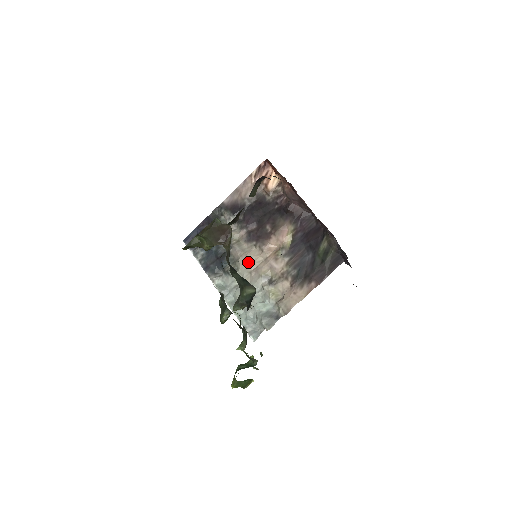
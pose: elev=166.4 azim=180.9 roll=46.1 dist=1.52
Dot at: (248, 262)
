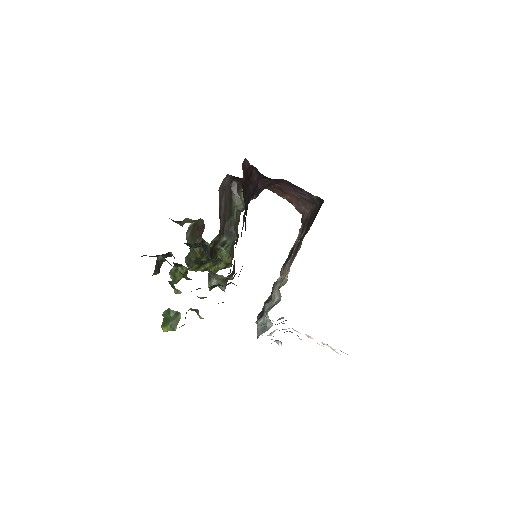
Dot at: (276, 284)
